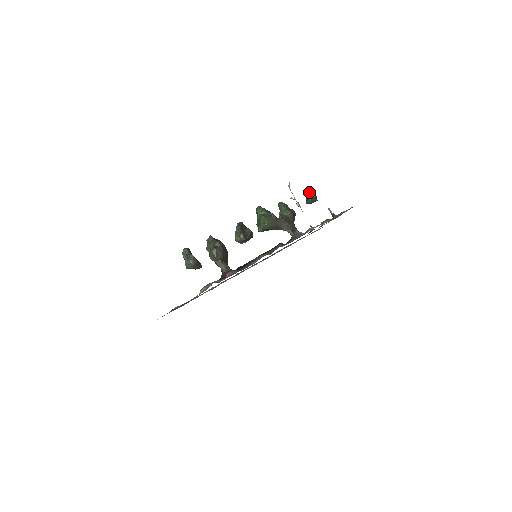
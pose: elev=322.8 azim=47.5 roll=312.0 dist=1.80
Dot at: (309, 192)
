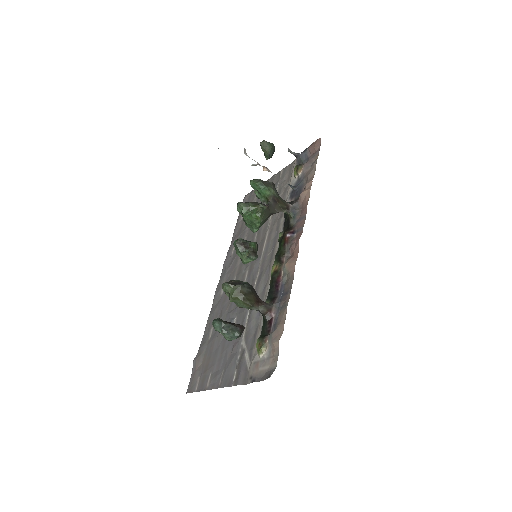
Dot at: (267, 146)
